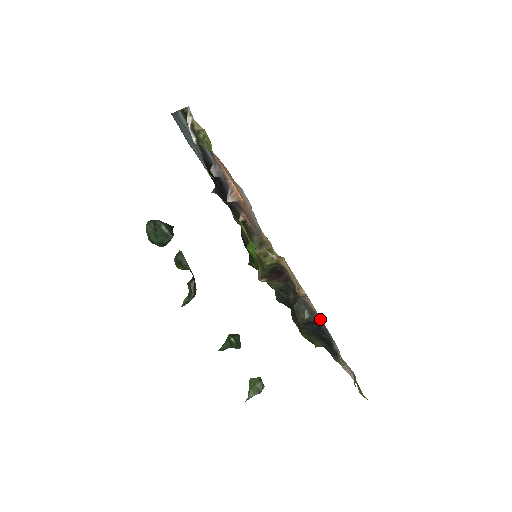
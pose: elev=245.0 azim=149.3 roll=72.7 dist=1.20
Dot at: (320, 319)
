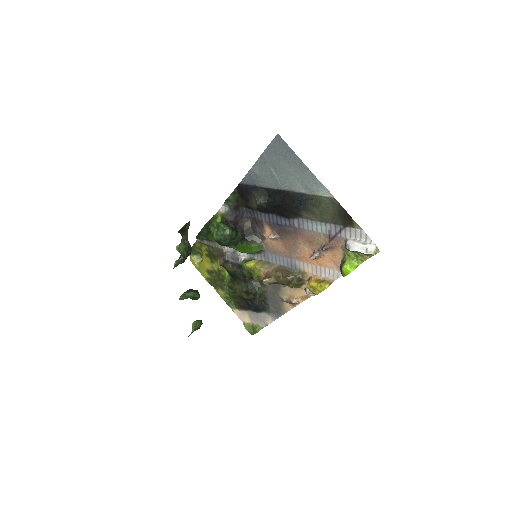
Dot at: (280, 309)
